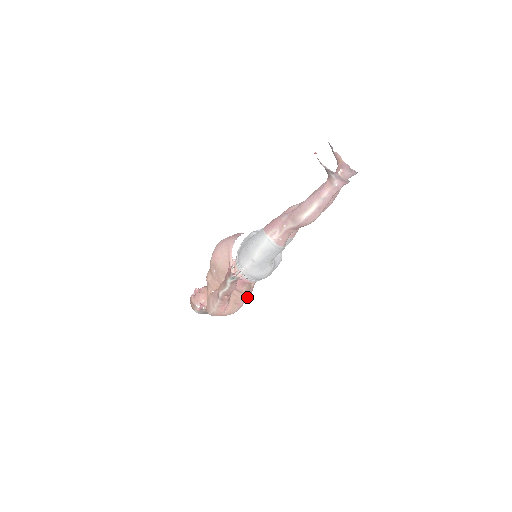
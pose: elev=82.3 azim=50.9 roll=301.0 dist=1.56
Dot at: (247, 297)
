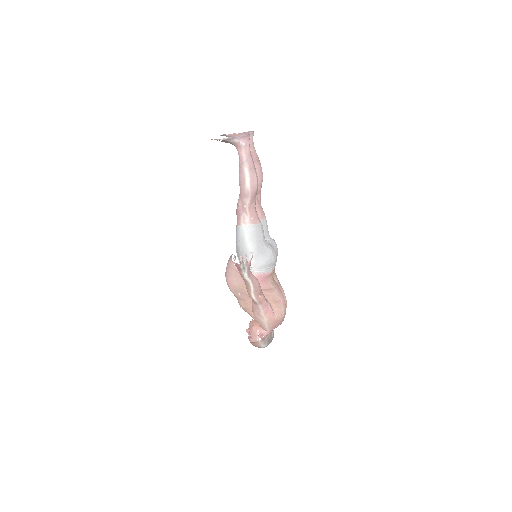
Dot at: (283, 296)
